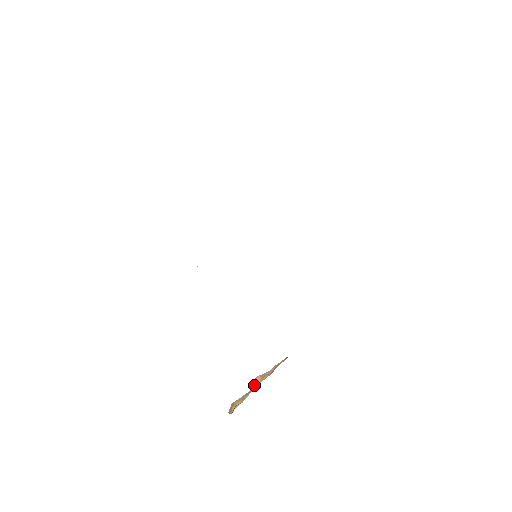
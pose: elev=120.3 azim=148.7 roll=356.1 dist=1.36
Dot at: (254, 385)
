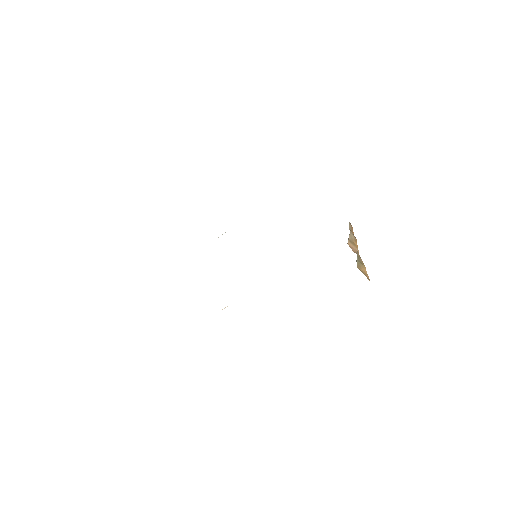
Dot at: (355, 252)
